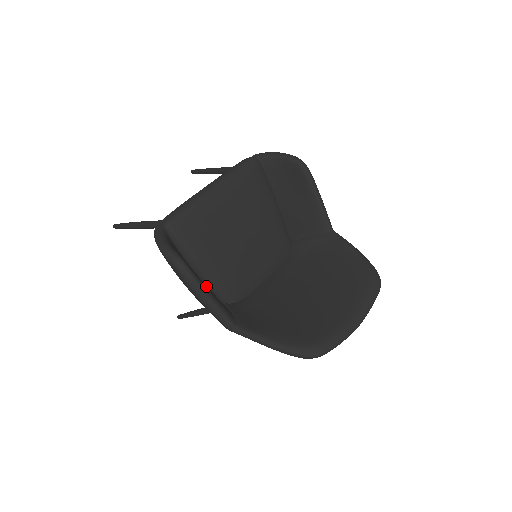
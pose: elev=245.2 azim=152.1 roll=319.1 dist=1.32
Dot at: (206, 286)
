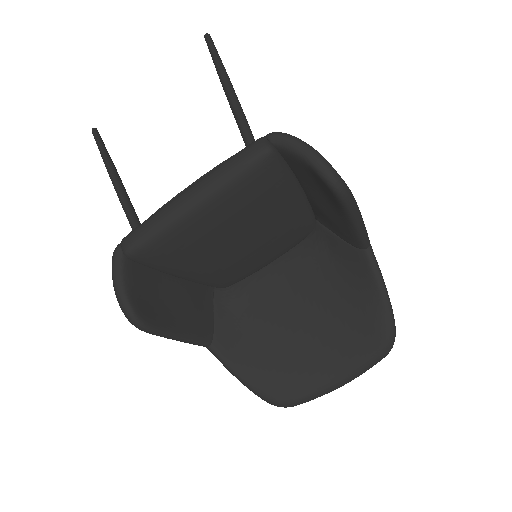
Dot at: (181, 305)
